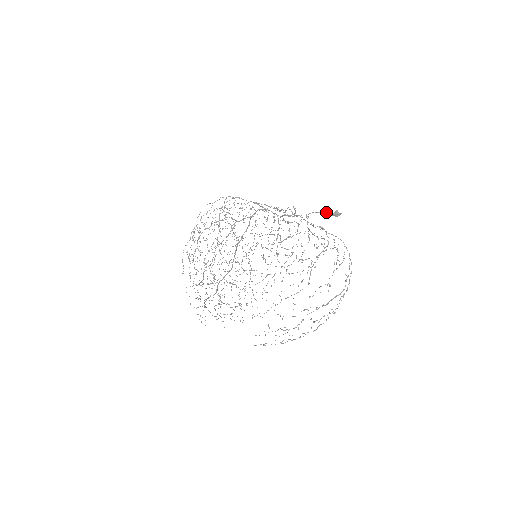
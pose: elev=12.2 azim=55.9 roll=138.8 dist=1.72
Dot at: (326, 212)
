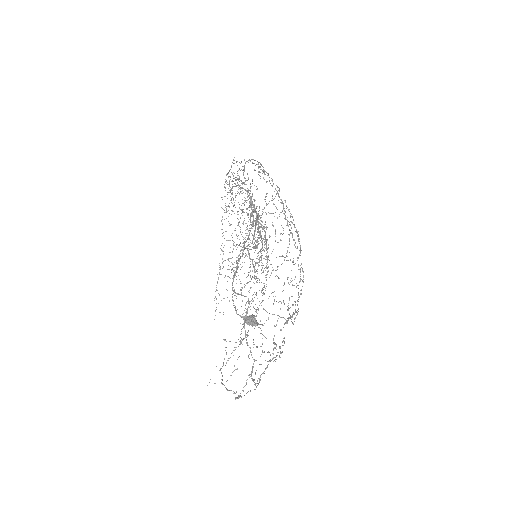
Dot at: (236, 313)
